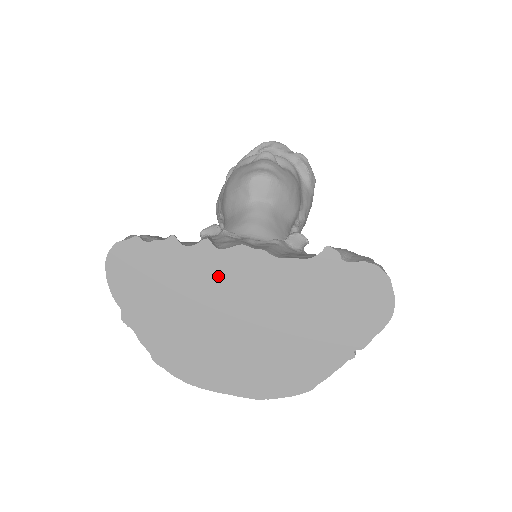
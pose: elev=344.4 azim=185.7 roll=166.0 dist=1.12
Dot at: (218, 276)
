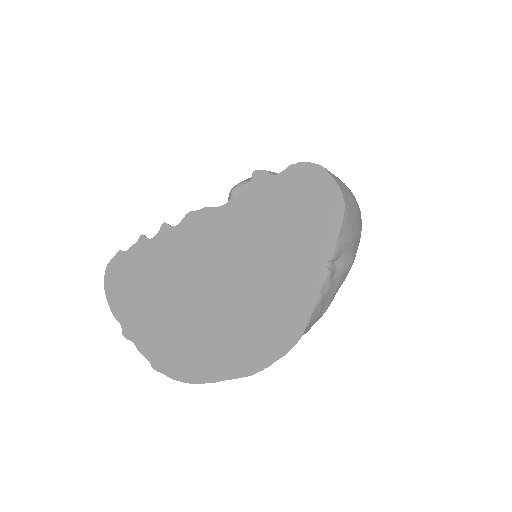
Dot at: (180, 252)
